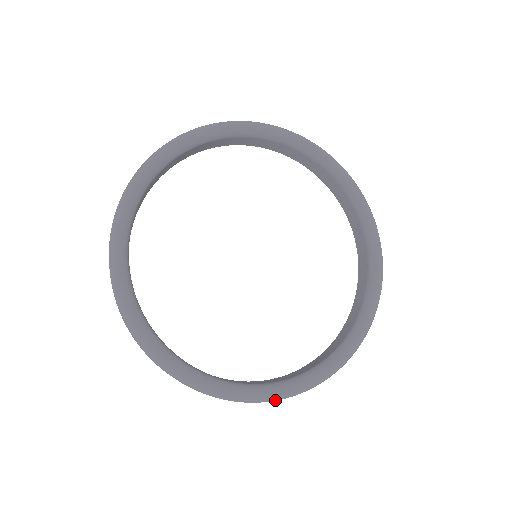
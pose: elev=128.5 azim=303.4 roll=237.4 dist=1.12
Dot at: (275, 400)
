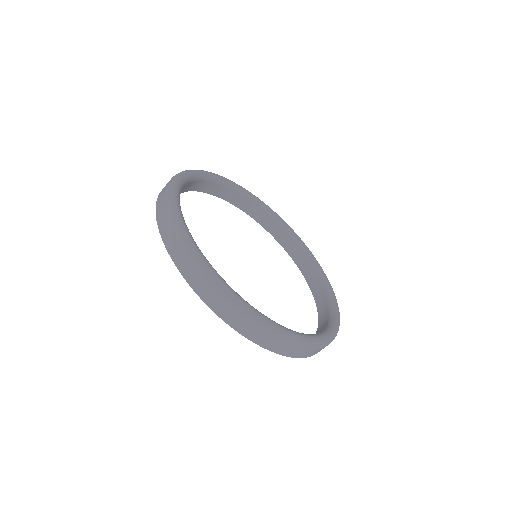
Dot at: (323, 345)
